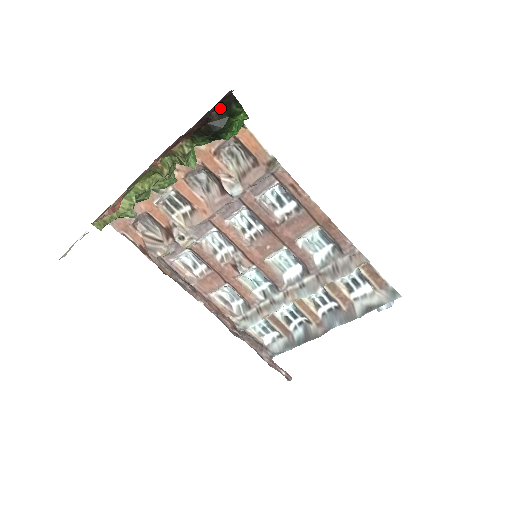
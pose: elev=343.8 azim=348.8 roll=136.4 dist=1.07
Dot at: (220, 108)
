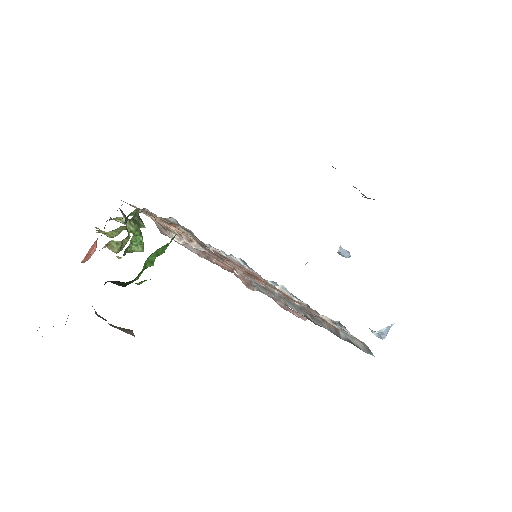
Dot at: occluded
